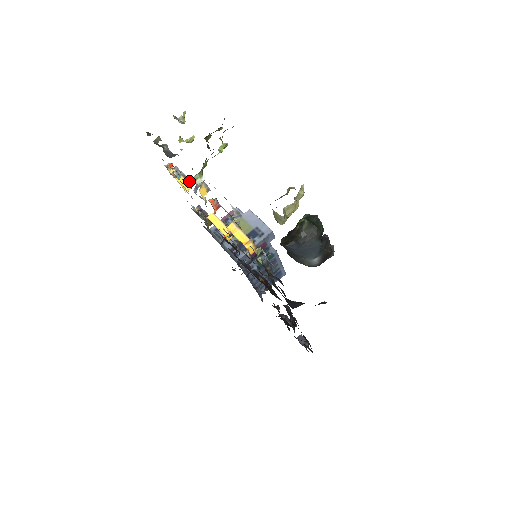
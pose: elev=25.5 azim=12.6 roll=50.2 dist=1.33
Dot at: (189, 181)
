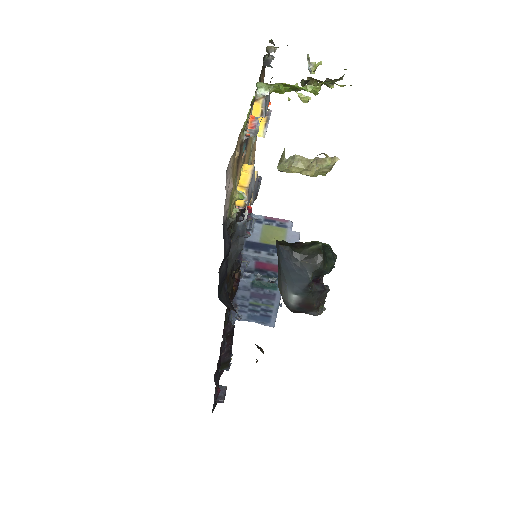
Dot at: (267, 127)
